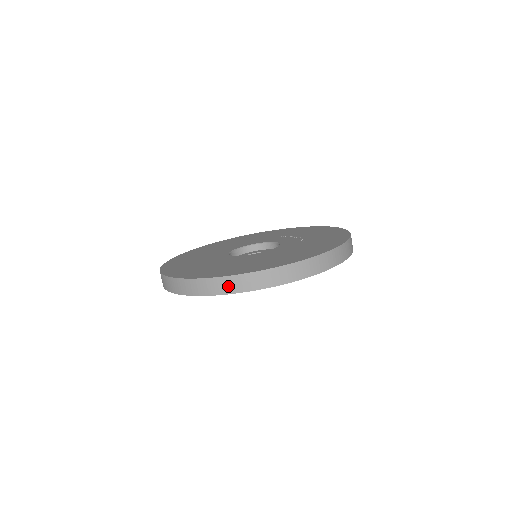
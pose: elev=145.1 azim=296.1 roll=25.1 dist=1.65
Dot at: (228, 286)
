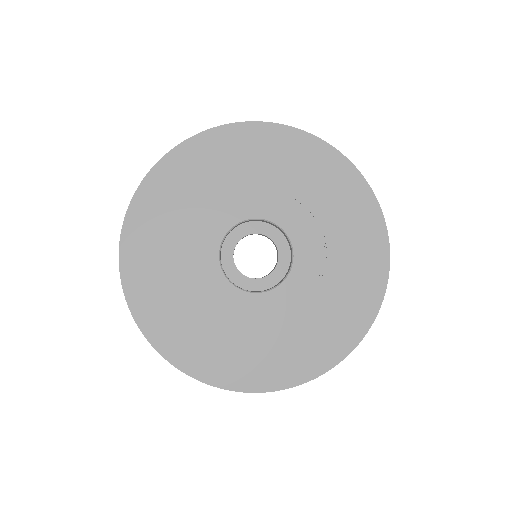
Dot at: occluded
